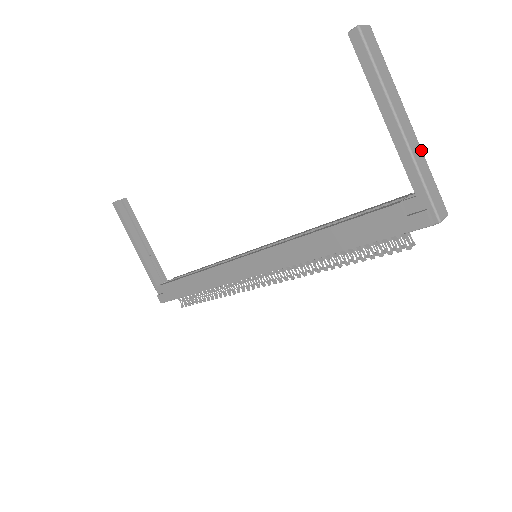
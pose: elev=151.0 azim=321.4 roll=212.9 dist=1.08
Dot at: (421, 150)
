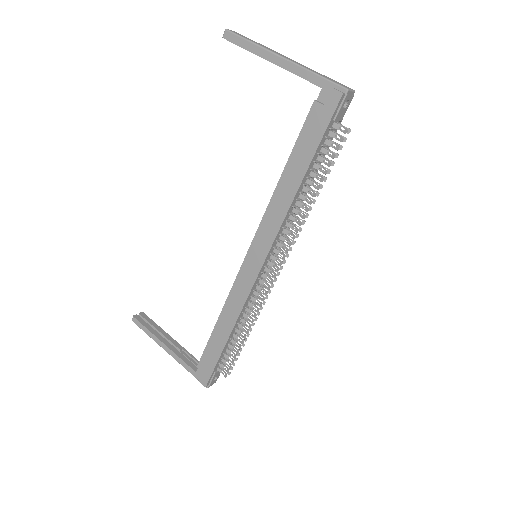
Dot at: (309, 68)
